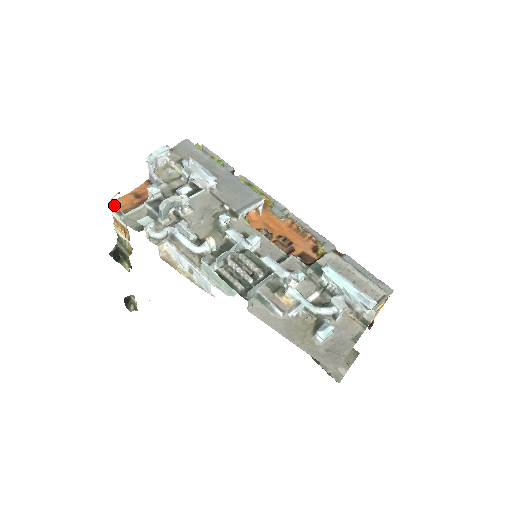
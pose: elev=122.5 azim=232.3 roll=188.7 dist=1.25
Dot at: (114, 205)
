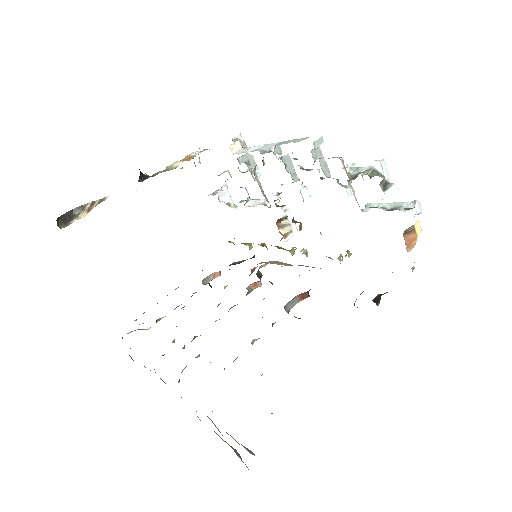
Dot at: occluded
